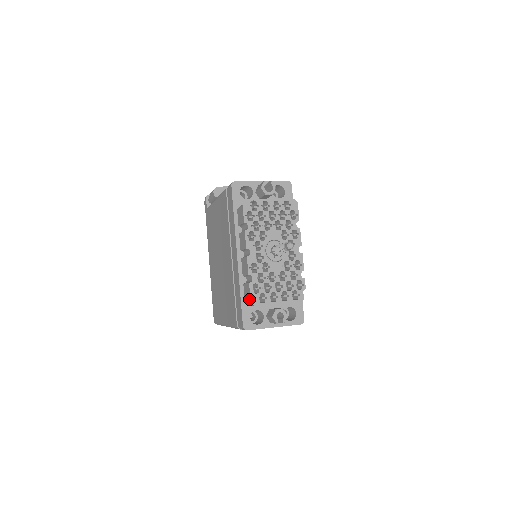
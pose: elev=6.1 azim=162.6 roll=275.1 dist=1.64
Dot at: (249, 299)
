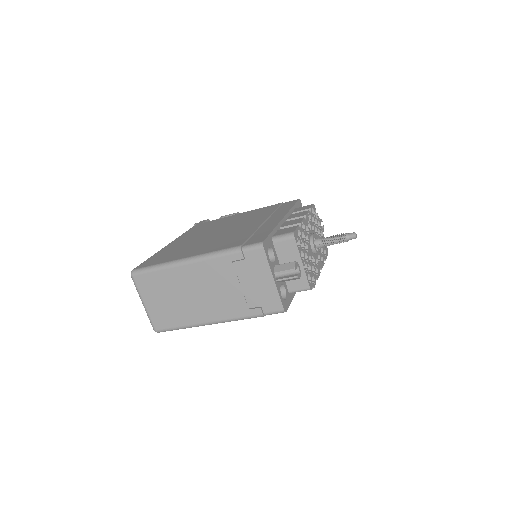
Dot at: (291, 231)
